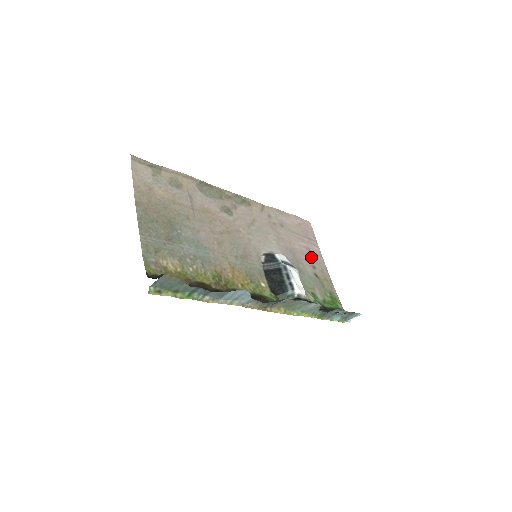
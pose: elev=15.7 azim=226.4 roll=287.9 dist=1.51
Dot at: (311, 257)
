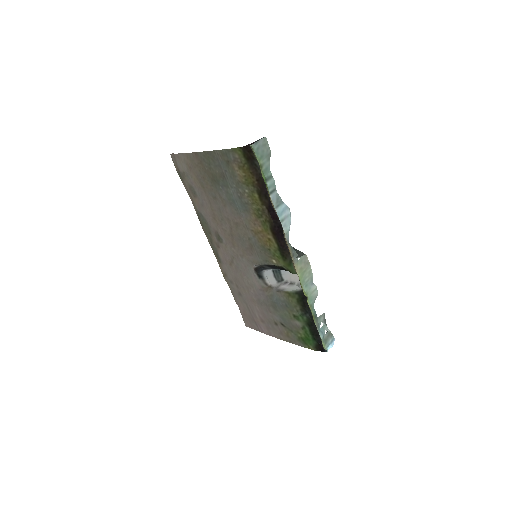
Dot at: (268, 323)
